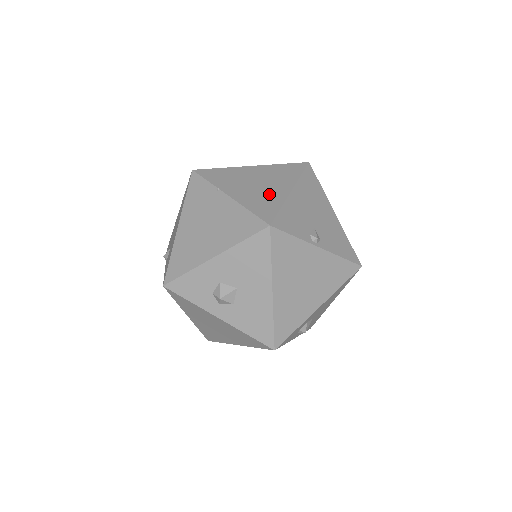
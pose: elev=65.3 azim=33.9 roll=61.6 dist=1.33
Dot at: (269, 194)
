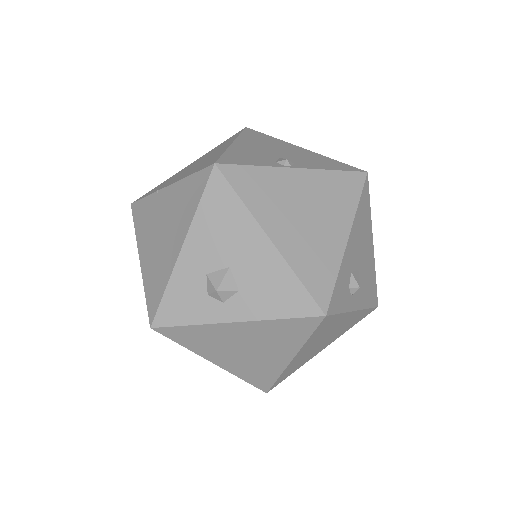
Dot at: (209, 158)
